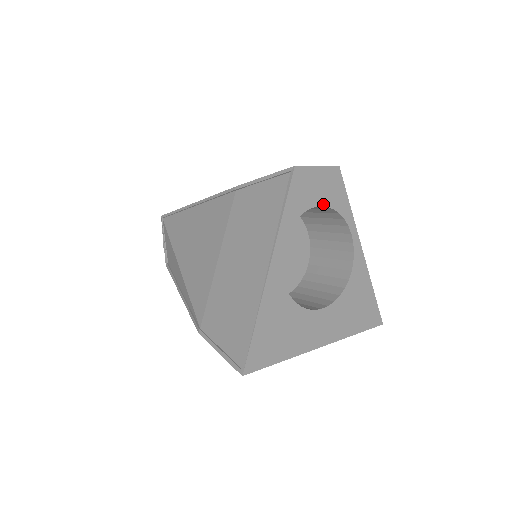
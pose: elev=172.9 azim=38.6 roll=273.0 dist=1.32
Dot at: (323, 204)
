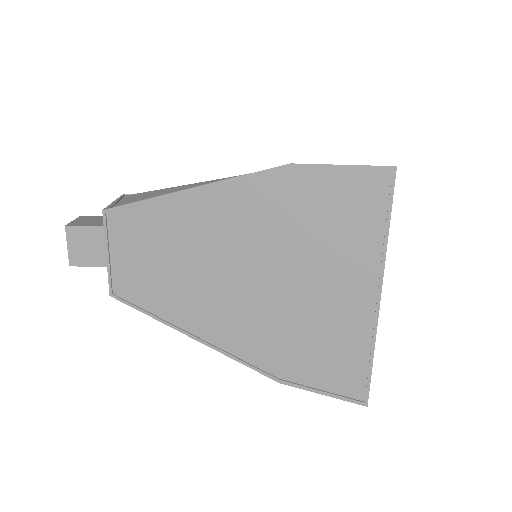
Dot at: occluded
